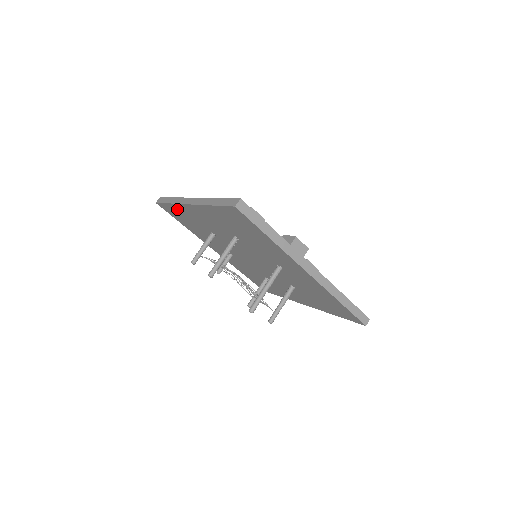
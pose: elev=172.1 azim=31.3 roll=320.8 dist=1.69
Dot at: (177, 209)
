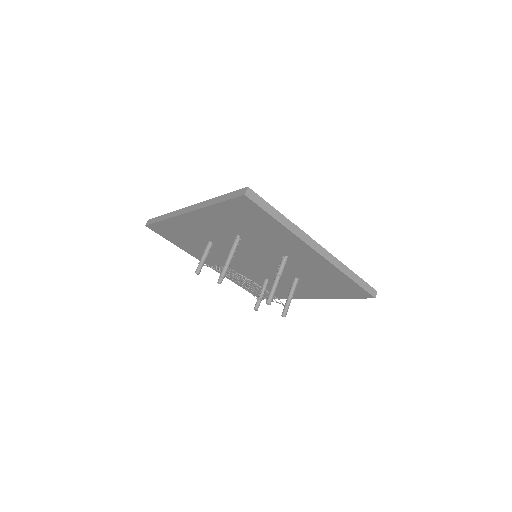
Dot at: (171, 225)
